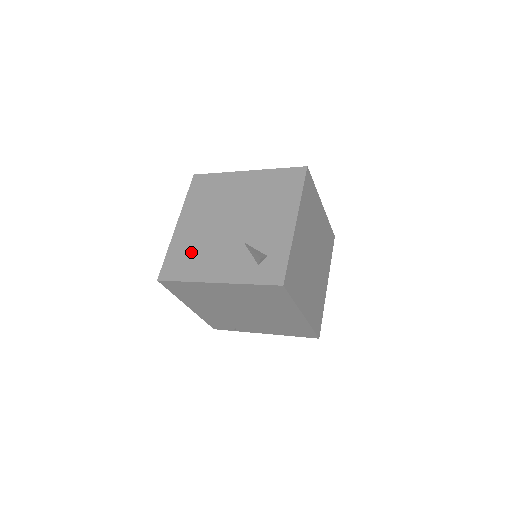
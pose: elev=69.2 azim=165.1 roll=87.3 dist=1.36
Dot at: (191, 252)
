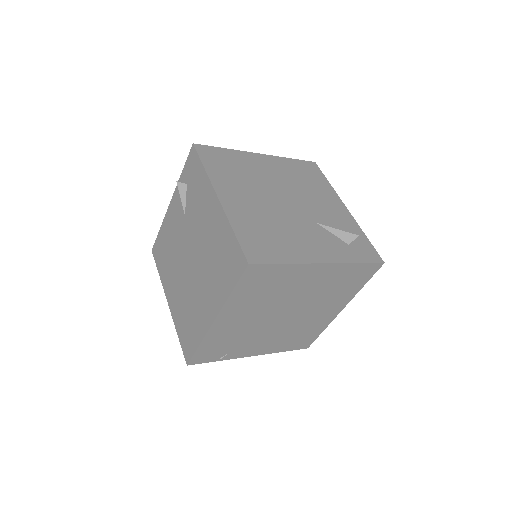
Dot at: (267, 230)
